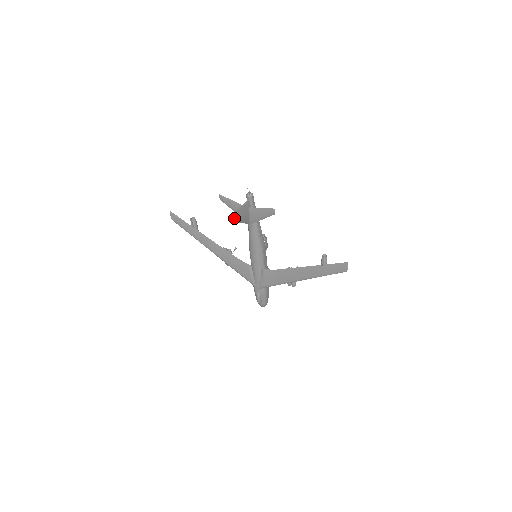
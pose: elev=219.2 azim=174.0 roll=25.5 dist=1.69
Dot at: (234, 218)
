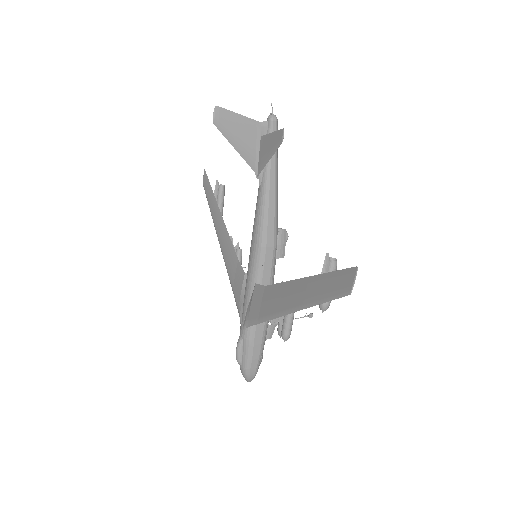
Dot at: (219, 118)
